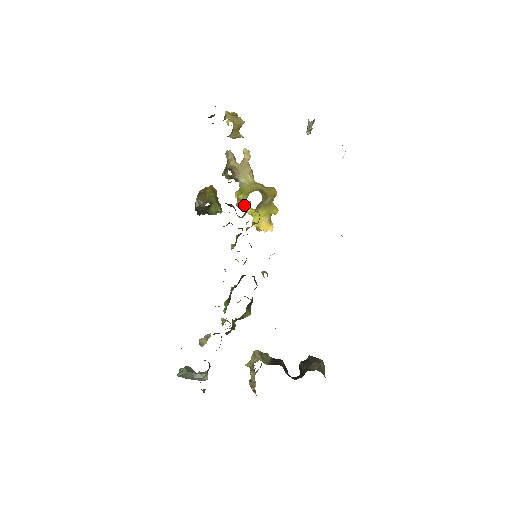
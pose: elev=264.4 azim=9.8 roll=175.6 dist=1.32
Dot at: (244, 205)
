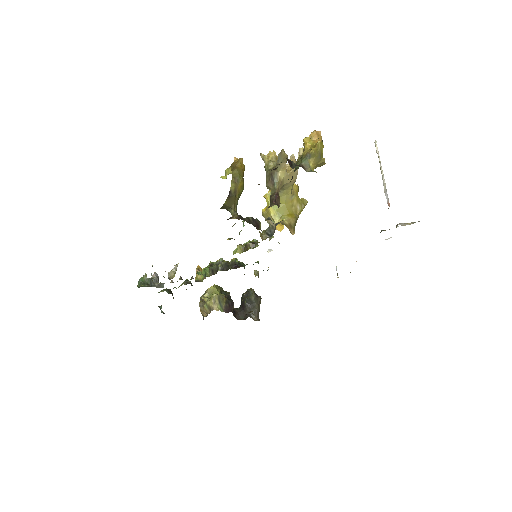
Dot at: (271, 224)
